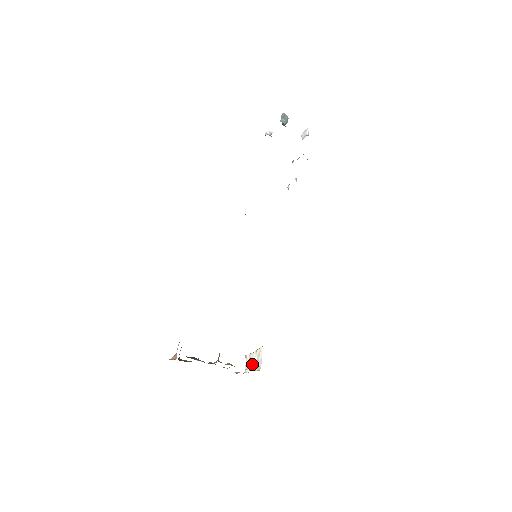
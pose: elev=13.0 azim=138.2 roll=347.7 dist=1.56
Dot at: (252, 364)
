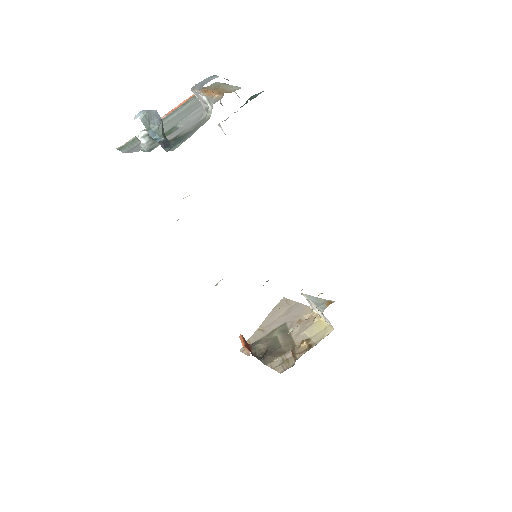
Dot at: occluded
